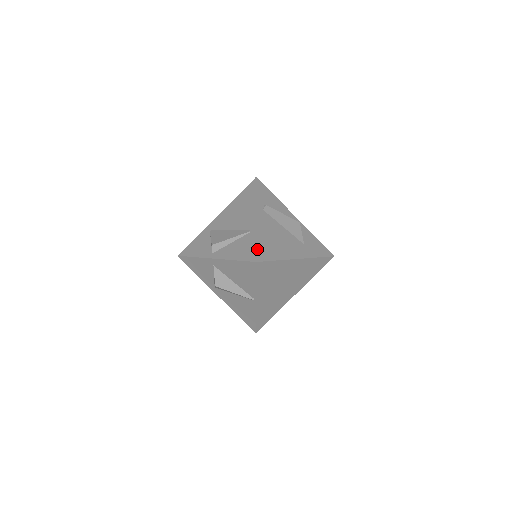
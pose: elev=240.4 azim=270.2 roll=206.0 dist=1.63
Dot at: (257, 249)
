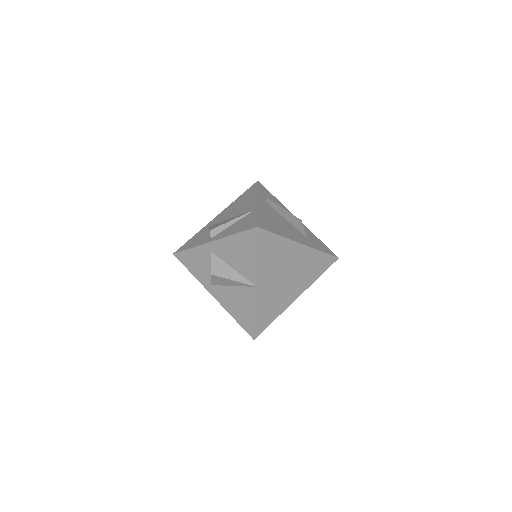
Dot at: (258, 220)
